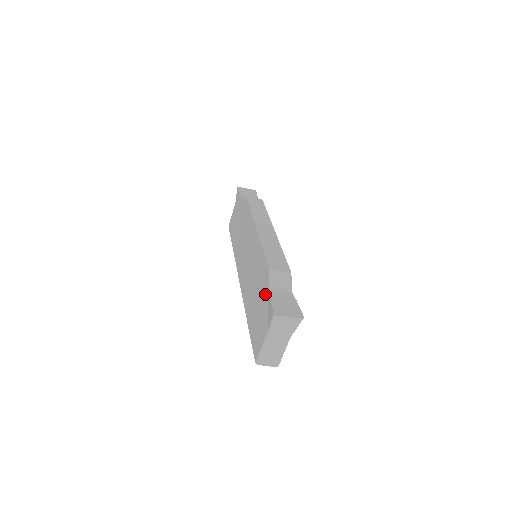
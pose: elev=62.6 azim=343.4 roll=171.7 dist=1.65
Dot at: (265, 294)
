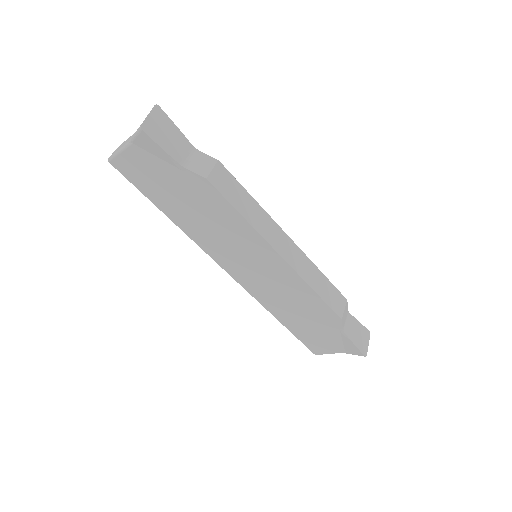
Dot at: (334, 331)
